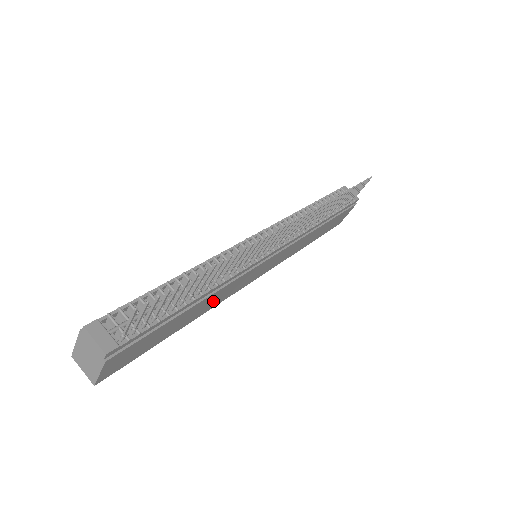
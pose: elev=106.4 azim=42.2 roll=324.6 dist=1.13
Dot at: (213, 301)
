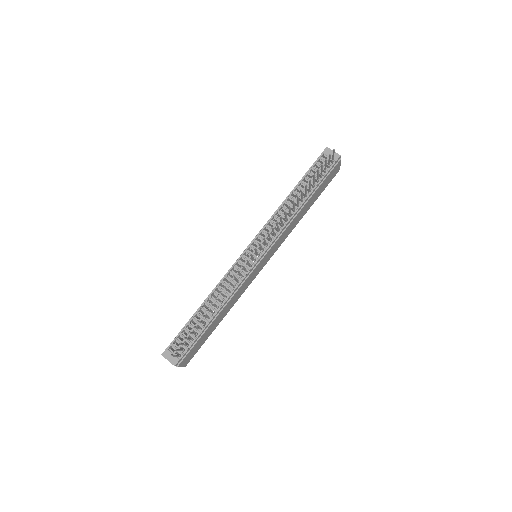
Dot at: (233, 301)
